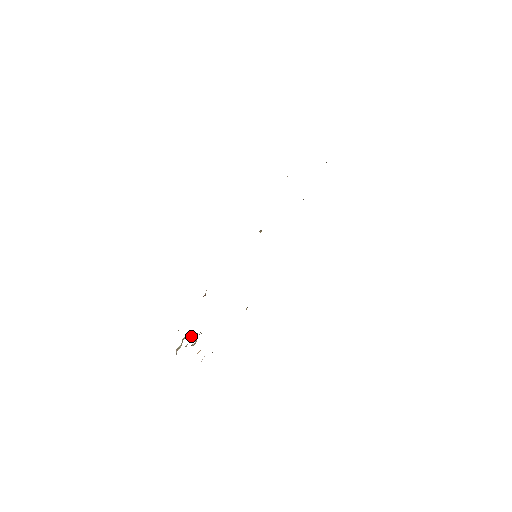
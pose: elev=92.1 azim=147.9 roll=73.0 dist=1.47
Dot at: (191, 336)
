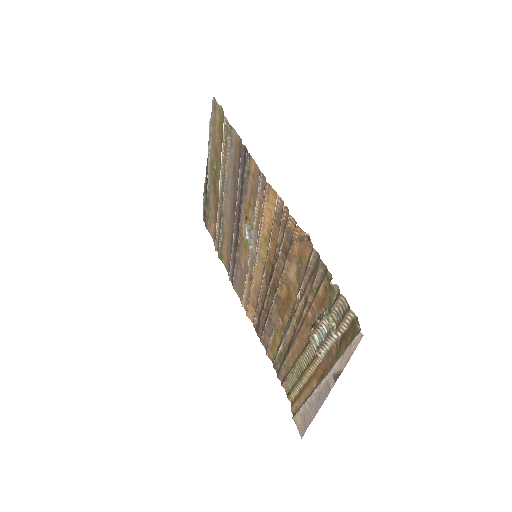
Dot at: (320, 320)
